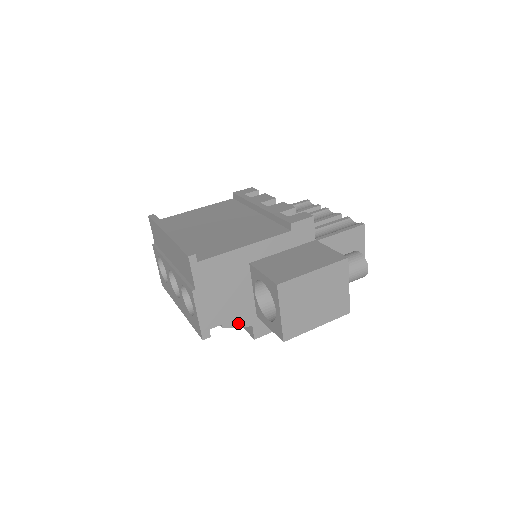
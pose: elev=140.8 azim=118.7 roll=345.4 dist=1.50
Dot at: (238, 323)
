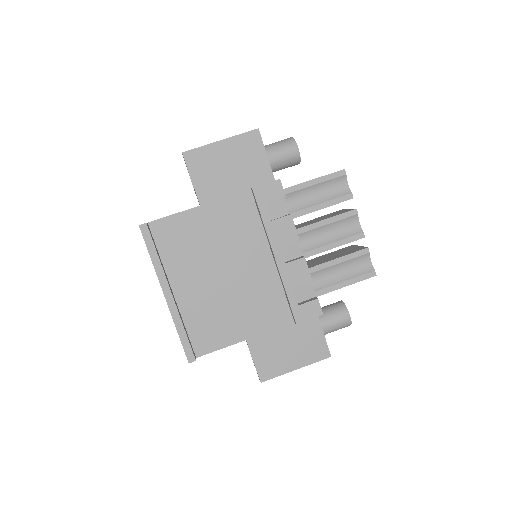
Dot at: occluded
